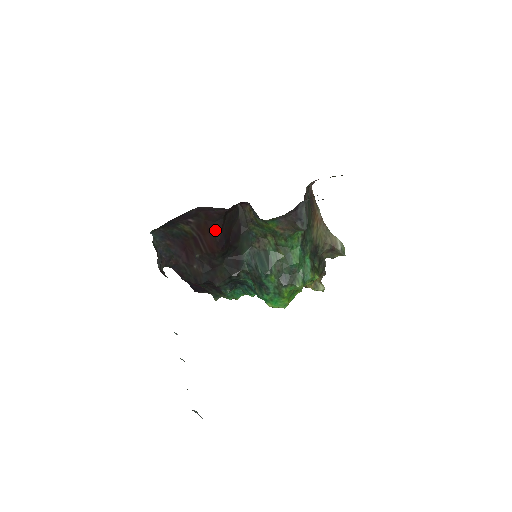
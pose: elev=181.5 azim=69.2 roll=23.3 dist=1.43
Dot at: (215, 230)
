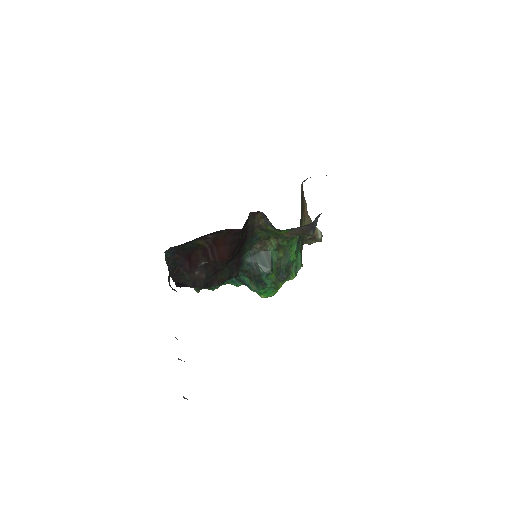
Dot at: (232, 242)
